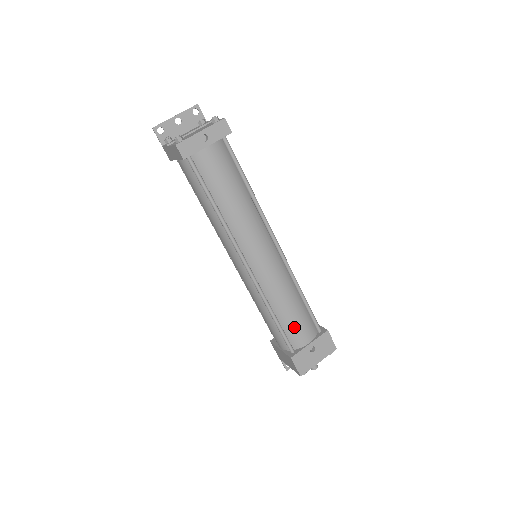
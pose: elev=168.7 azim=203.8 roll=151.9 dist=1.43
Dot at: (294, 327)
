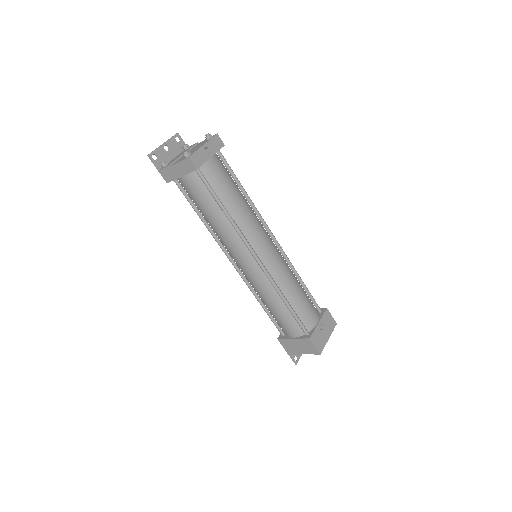
Dot at: (304, 310)
